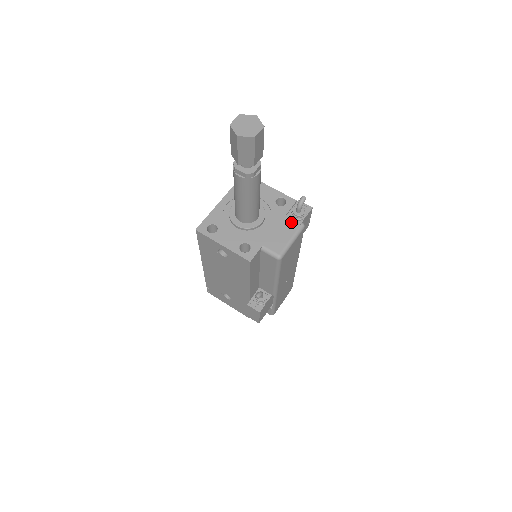
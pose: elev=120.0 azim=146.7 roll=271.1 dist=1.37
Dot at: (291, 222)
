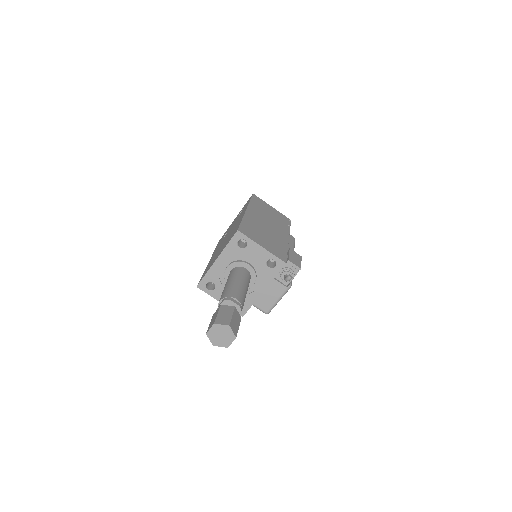
Dot at: (279, 285)
